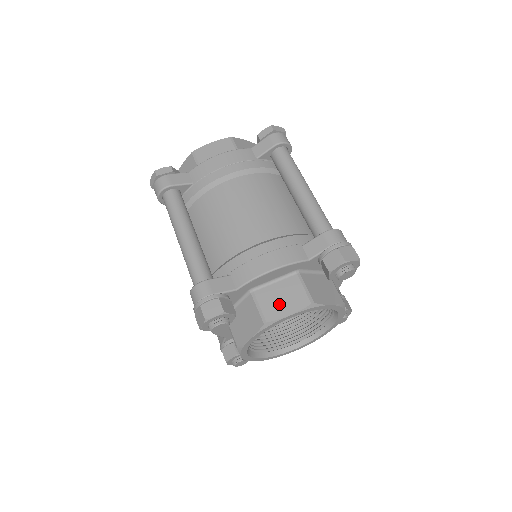
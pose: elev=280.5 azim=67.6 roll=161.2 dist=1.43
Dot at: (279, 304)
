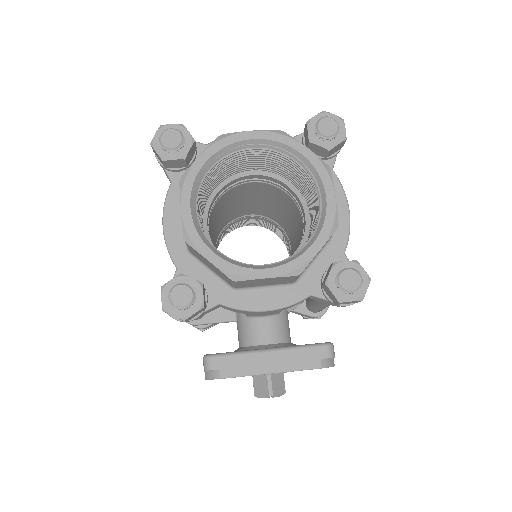
Dot at: occluded
